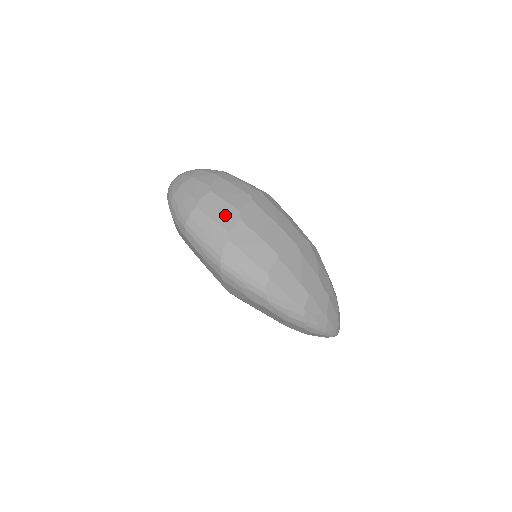
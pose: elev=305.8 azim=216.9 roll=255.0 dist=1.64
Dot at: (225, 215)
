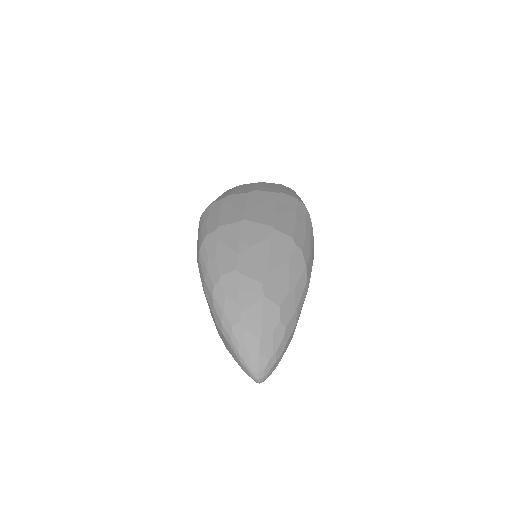
Dot at: (243, 190)
